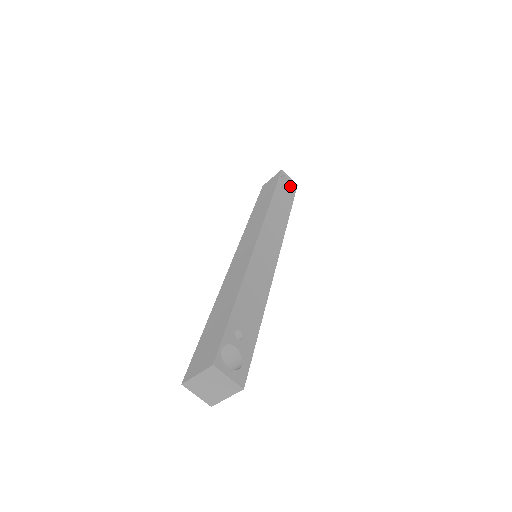
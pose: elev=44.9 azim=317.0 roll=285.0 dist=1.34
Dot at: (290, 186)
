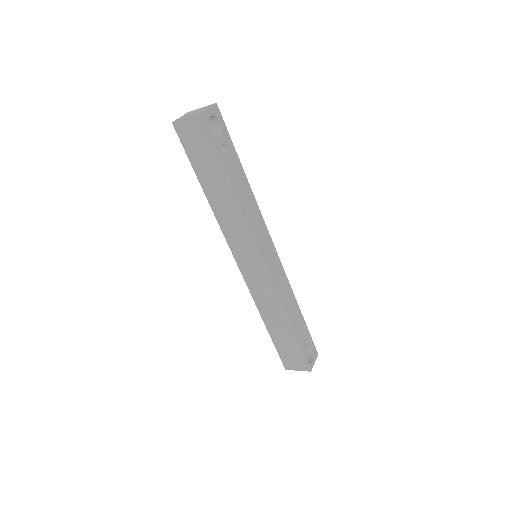
Dot at: (215, 120)
